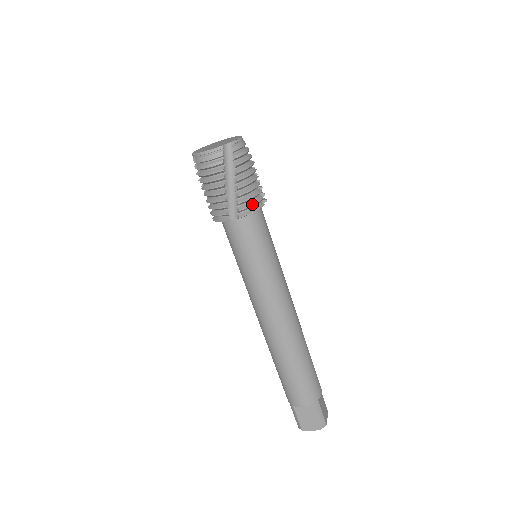
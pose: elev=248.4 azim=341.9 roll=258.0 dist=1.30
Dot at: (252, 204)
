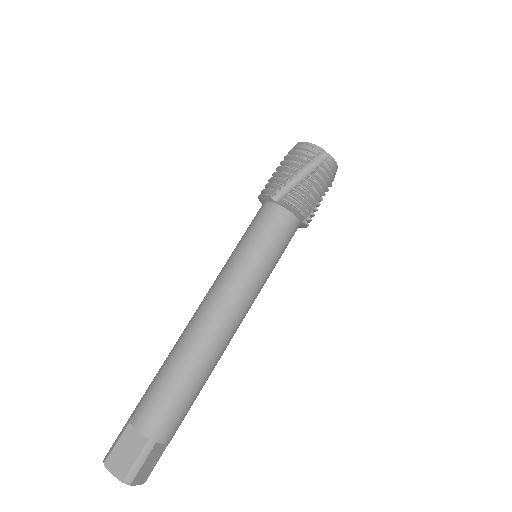
Dot at: (300, 203)
